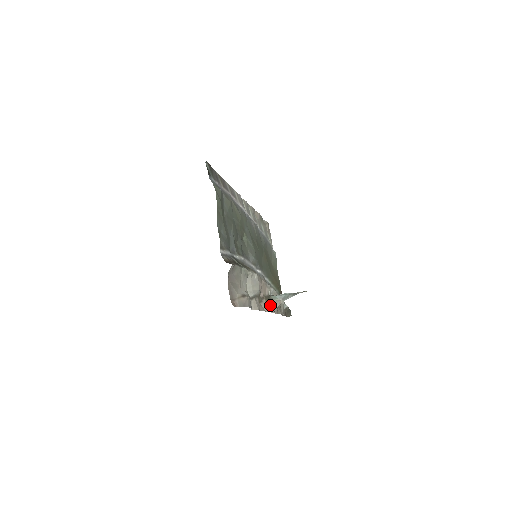
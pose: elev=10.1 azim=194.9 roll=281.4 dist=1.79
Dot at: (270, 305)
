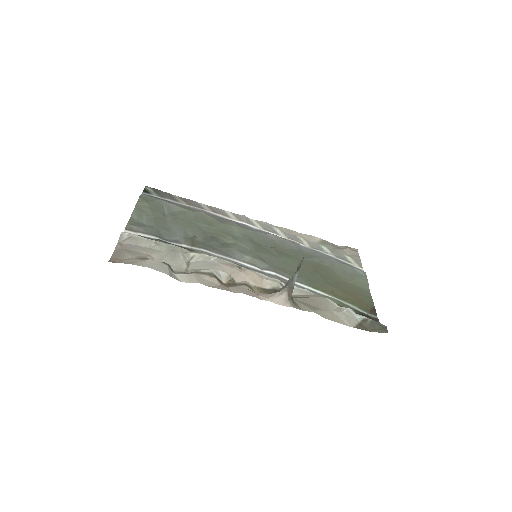
Dot at: (265, 294)
